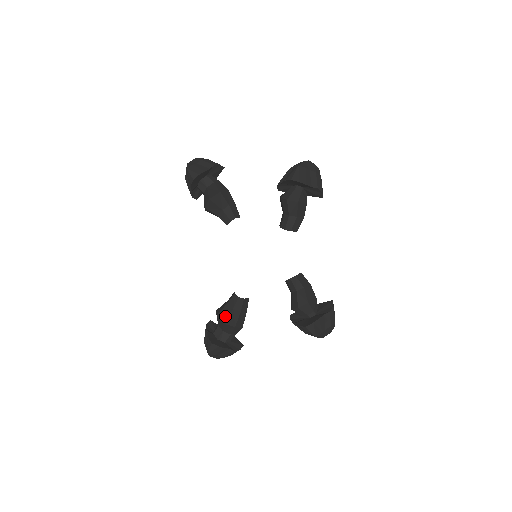
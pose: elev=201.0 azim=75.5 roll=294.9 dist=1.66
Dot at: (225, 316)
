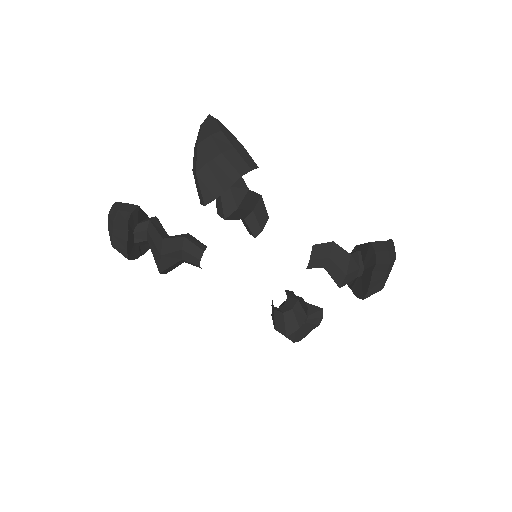
Dot at: (282, 327)
